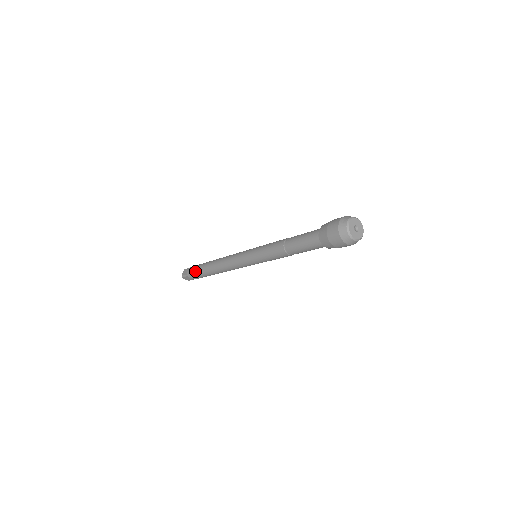
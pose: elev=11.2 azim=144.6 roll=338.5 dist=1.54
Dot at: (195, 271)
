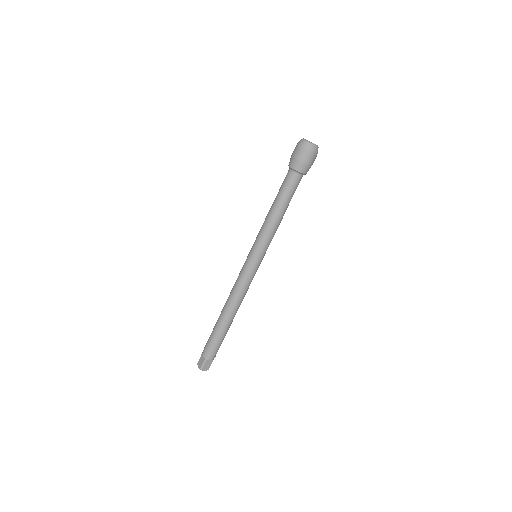
Dot at: (211, 342)
